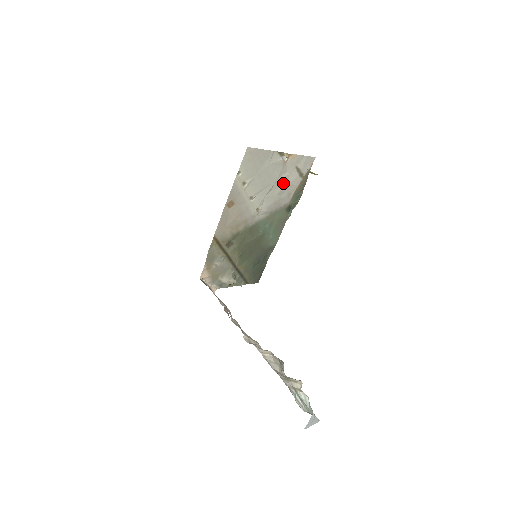
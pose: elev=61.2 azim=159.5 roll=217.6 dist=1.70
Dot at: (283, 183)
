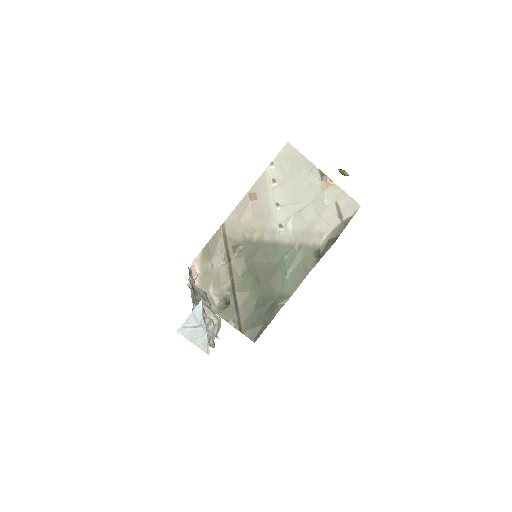
Dot at: (317, 212)
